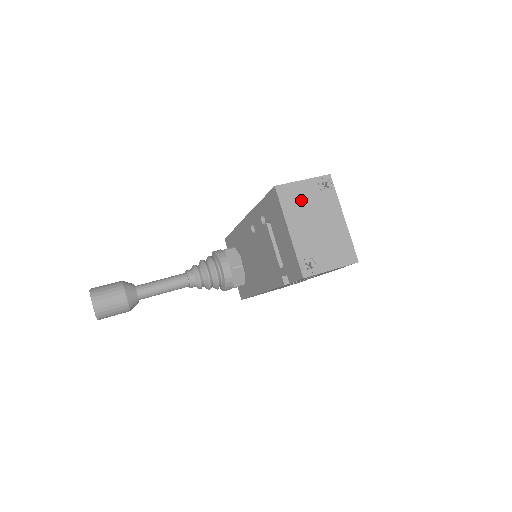
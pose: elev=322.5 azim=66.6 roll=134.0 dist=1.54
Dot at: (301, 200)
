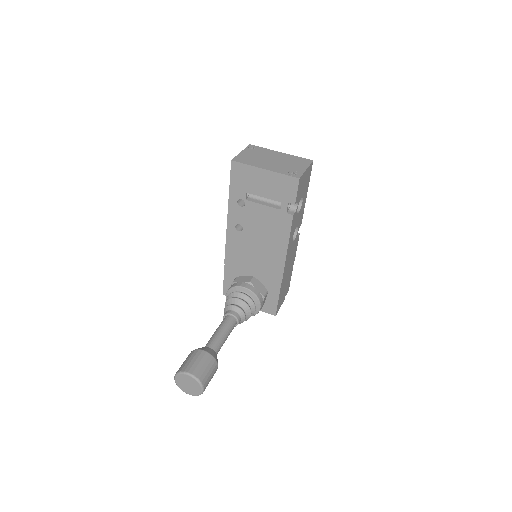
Dot at: (251, 158)
